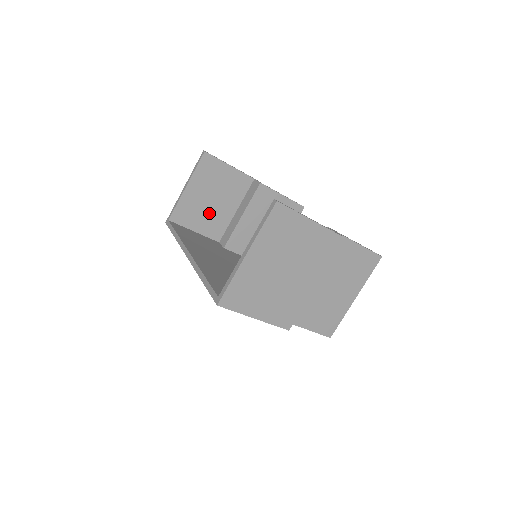
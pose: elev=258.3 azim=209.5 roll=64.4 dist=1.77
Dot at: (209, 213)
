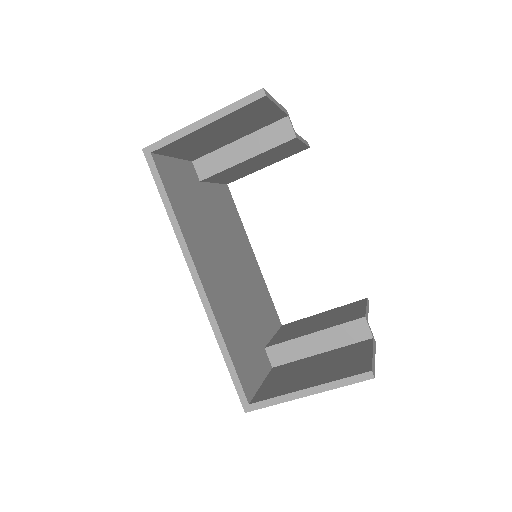
Dot at: (207, 143)
